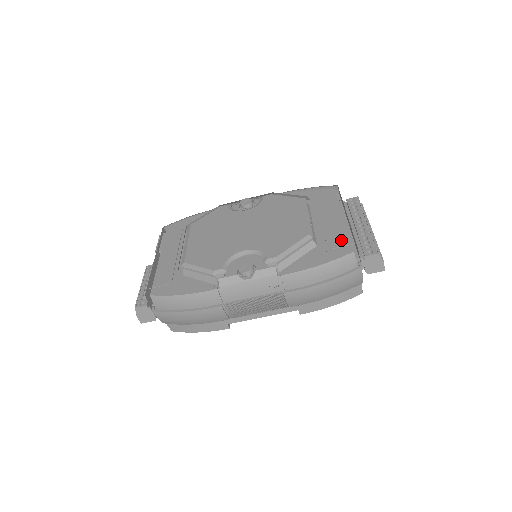
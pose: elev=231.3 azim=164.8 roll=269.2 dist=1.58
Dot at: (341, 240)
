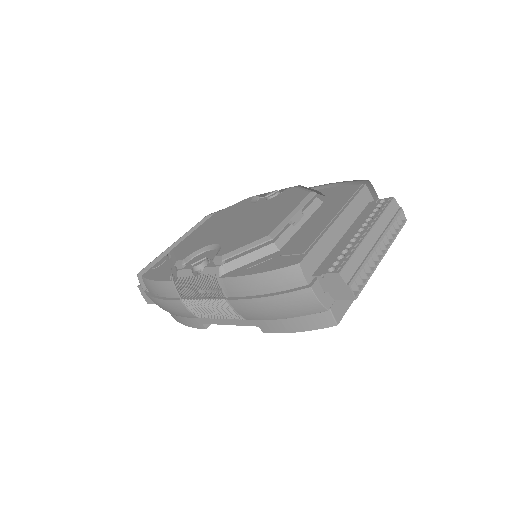
Dot at: (303, 247)
